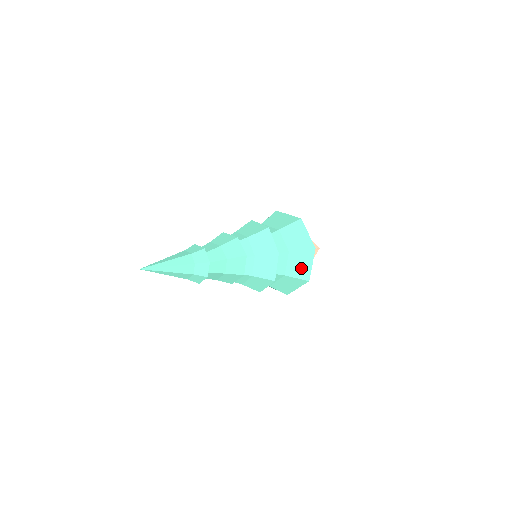
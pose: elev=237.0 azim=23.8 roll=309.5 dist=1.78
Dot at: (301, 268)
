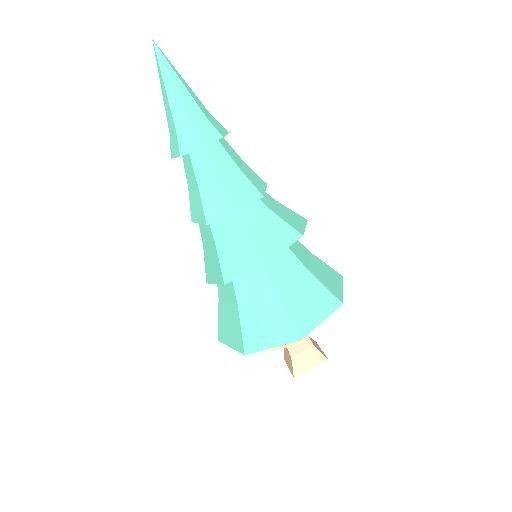
Dot at: (305, 309)
